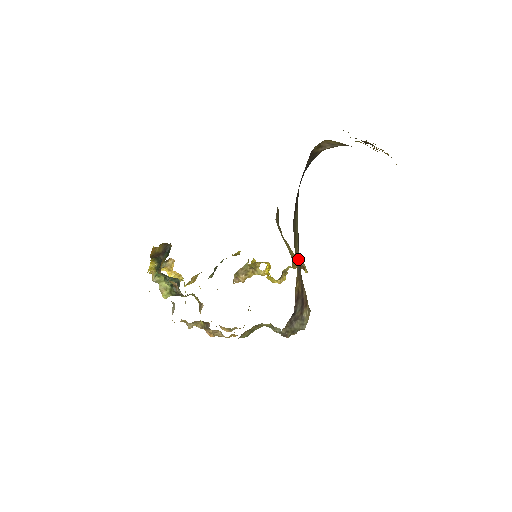
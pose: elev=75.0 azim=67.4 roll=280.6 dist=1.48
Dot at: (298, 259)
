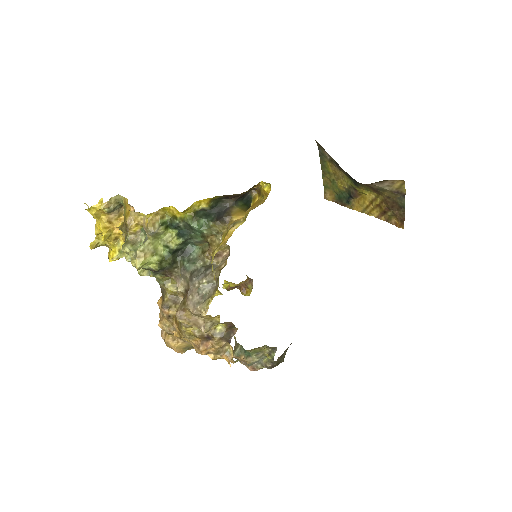
Dot at: occluded
